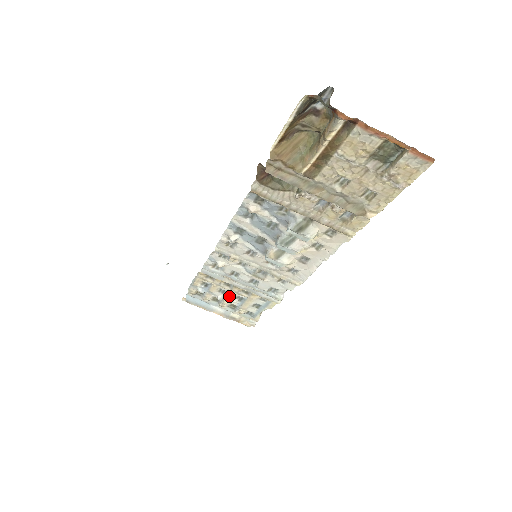
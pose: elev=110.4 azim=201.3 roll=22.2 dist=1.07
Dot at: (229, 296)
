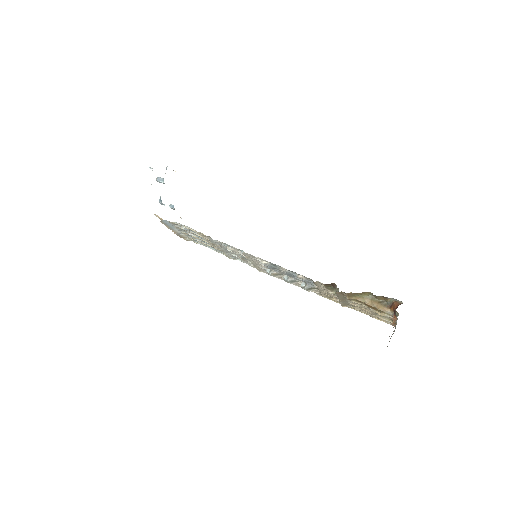
Dot at: (200, 239)
